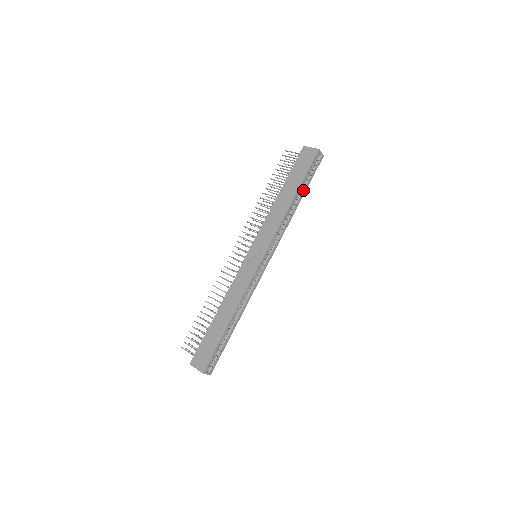
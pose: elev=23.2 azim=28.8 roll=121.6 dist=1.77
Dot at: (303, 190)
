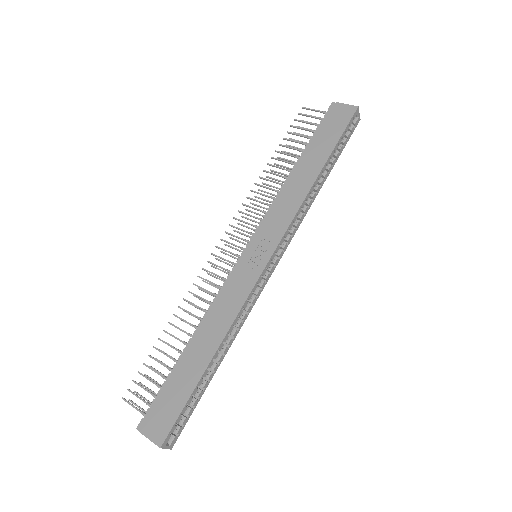
Dot at: (330, 164)
